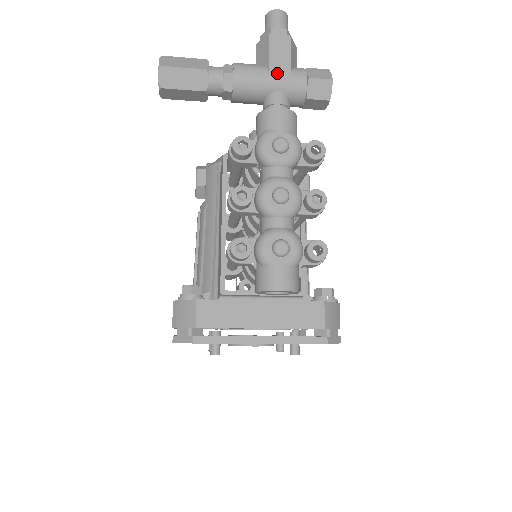
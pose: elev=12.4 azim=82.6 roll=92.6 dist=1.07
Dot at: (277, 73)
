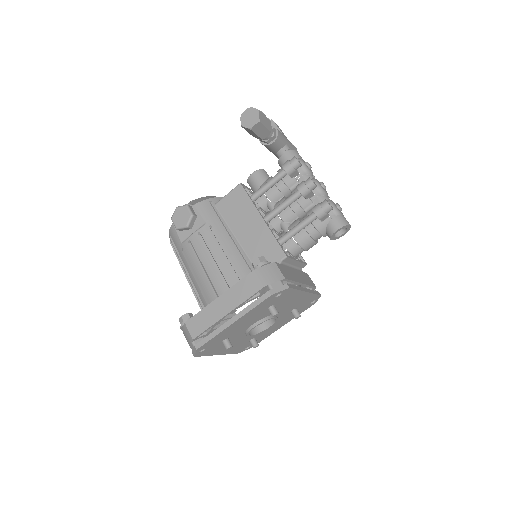
Dot at: (285, 136)
